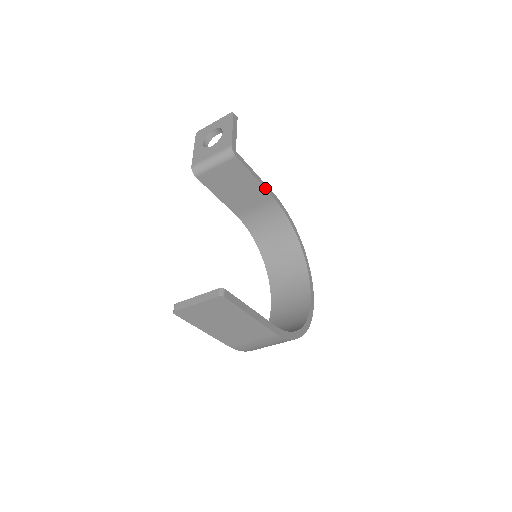
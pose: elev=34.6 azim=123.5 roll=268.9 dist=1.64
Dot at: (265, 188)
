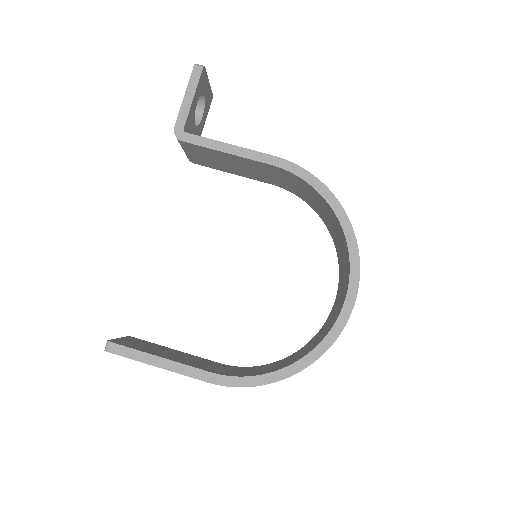
Dot at: (250, 158)
